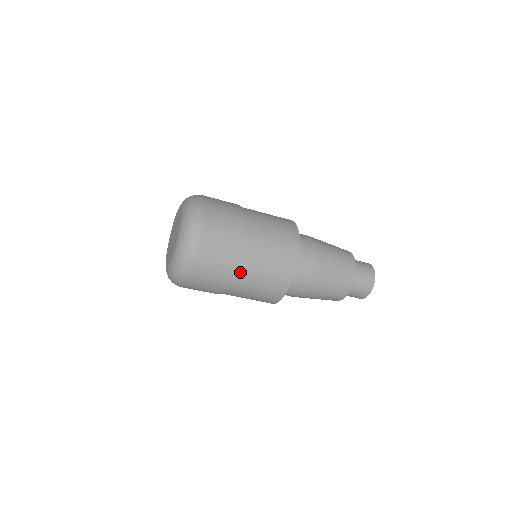
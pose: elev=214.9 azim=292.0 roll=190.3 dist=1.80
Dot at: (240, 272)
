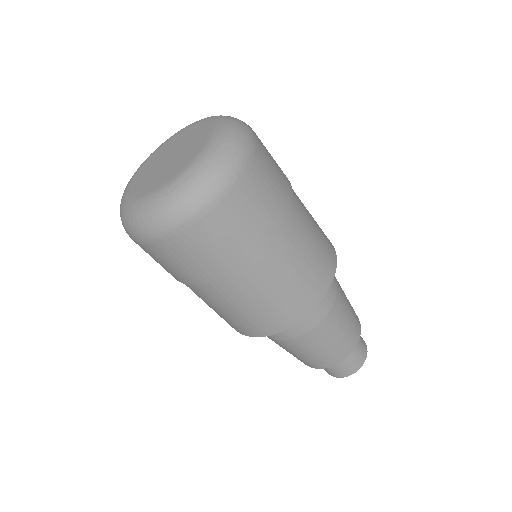
Dot at: (222, 286)
